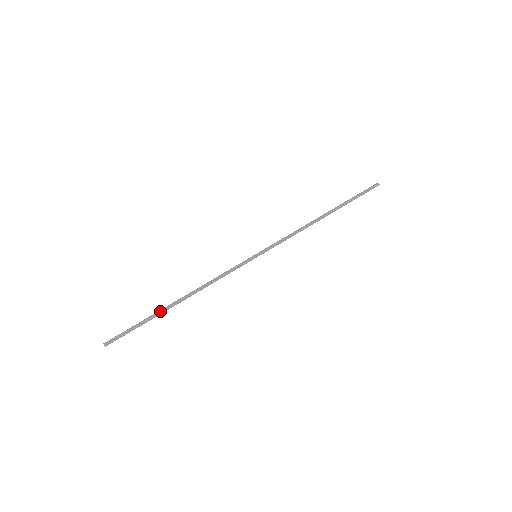
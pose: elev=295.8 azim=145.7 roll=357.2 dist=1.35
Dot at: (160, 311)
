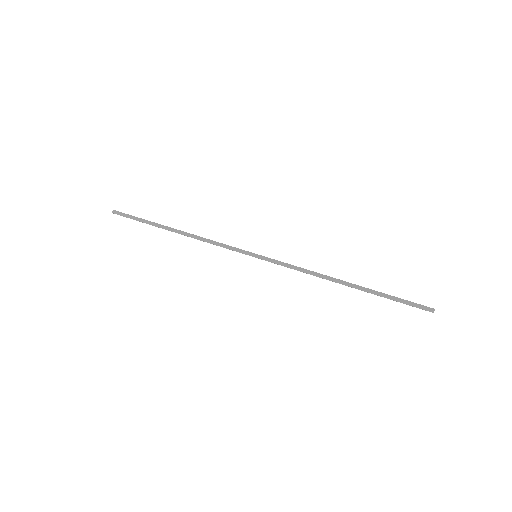
Dot at: (159, 225)
